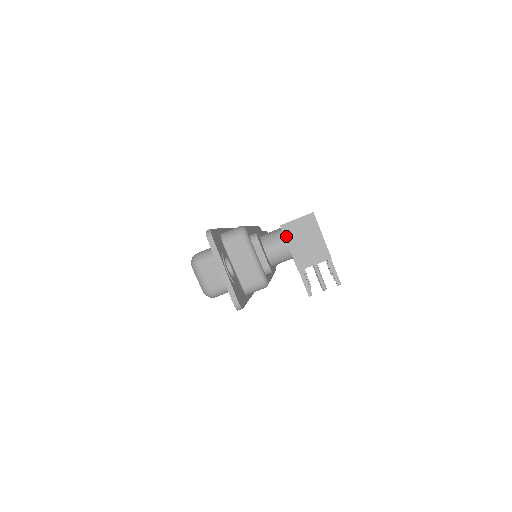
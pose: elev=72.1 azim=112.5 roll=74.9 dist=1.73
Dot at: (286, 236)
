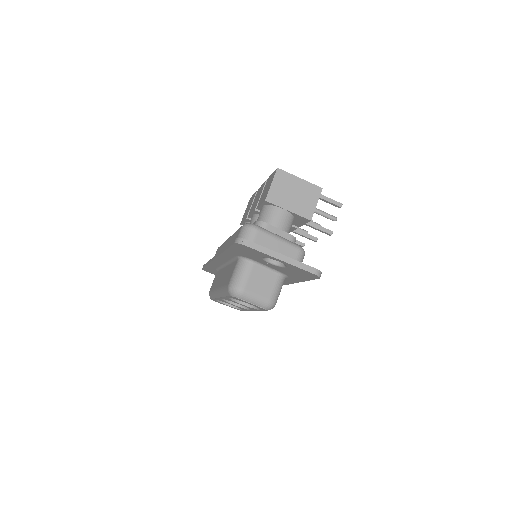
Dot at: (277, 204)
